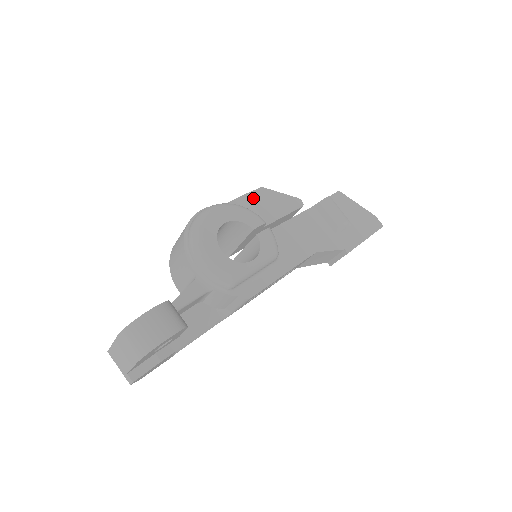
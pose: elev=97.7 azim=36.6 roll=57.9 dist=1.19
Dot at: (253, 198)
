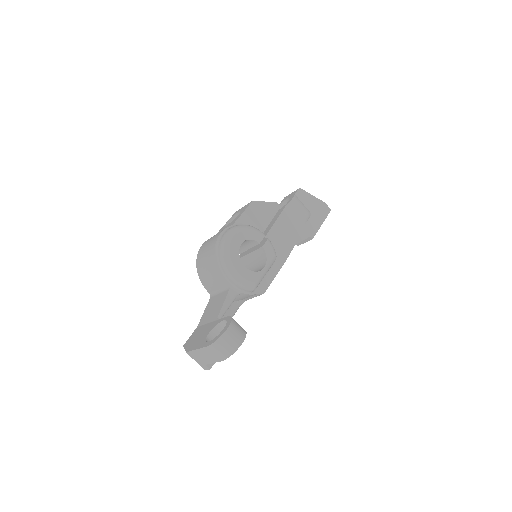
Dot at: (250, 213)
